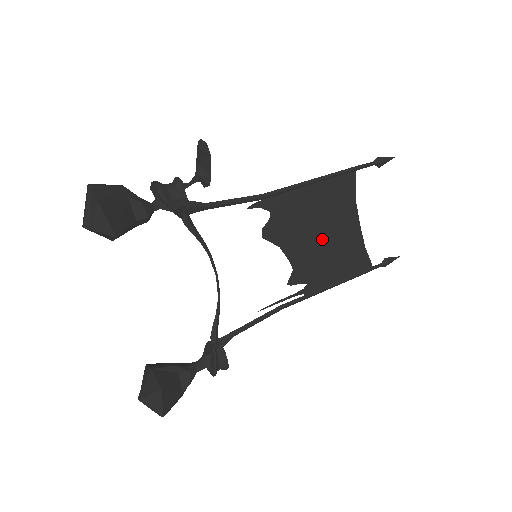
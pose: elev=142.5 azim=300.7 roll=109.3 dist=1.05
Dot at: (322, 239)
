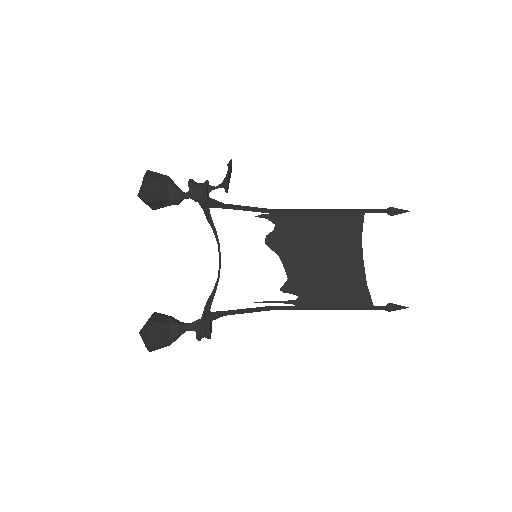
Dot at: (321, 262)
